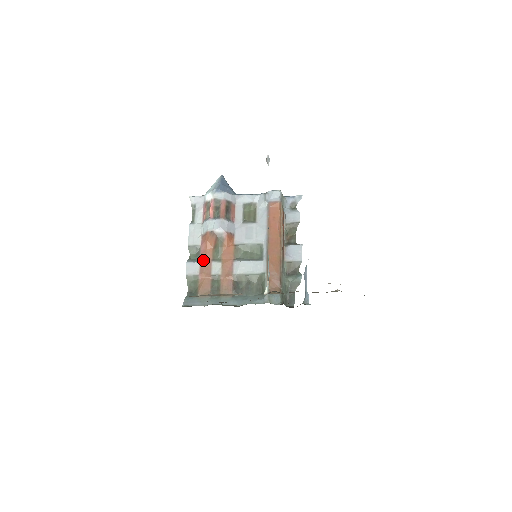
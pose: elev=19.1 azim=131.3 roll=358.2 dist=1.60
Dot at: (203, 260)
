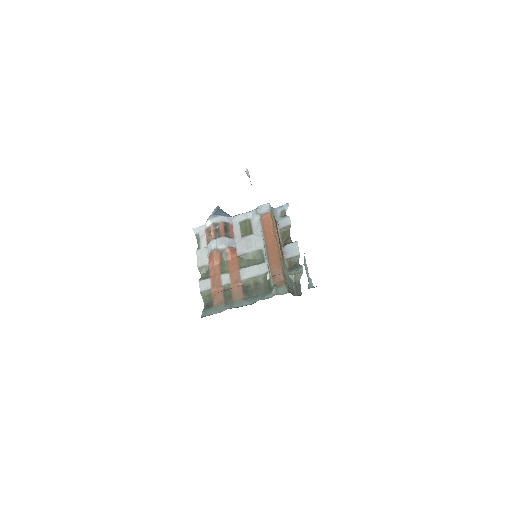
Dot at: (213, 276)
